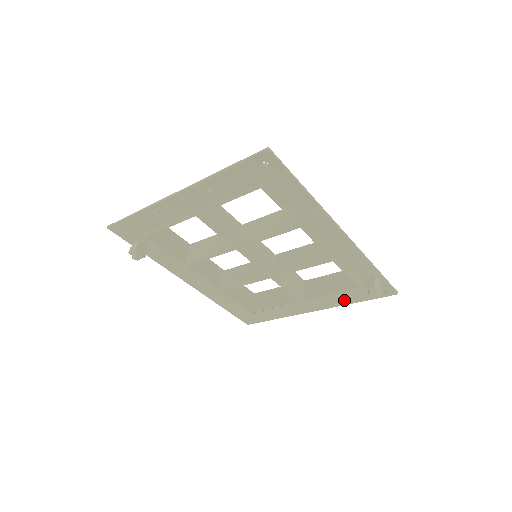
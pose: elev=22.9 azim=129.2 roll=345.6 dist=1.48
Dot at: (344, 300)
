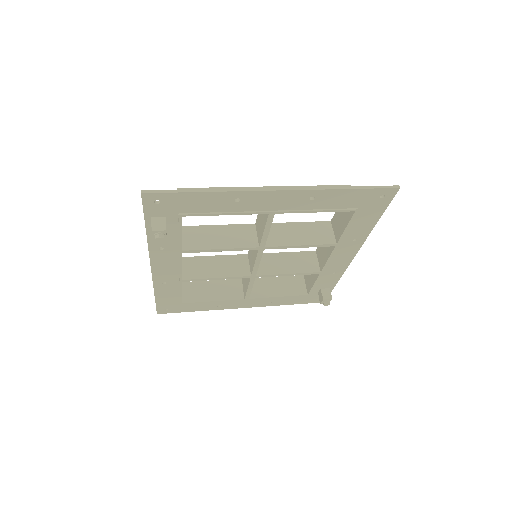
Dot at: (281, 302)
